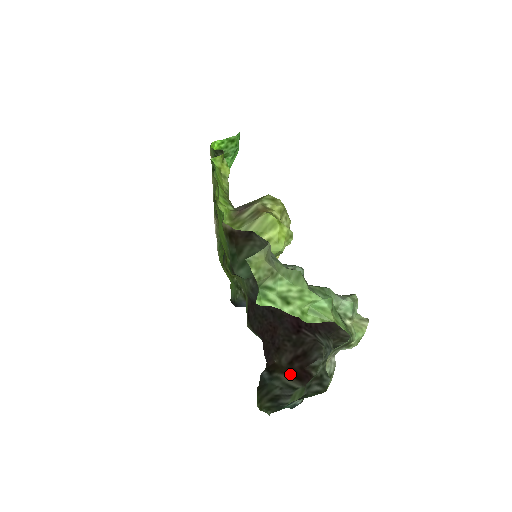
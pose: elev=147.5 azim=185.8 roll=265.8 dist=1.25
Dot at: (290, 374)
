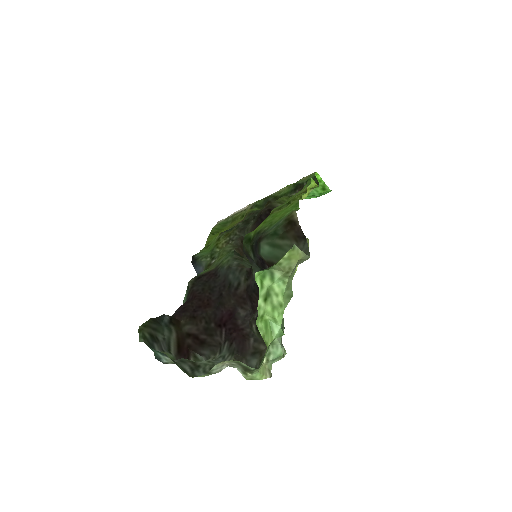
Dot at: (179, 340)
